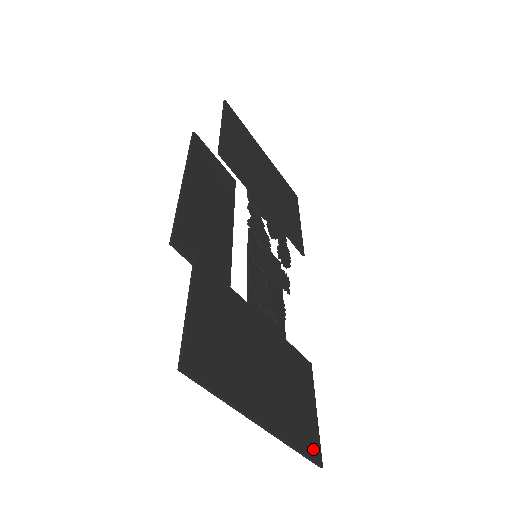
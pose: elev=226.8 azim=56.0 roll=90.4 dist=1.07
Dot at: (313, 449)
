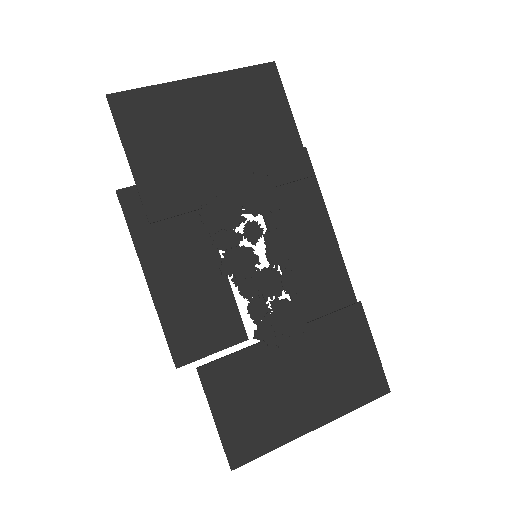
Dot at: (376, 389)
